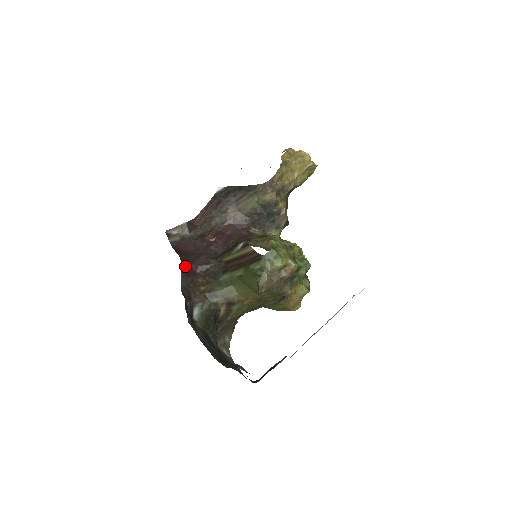
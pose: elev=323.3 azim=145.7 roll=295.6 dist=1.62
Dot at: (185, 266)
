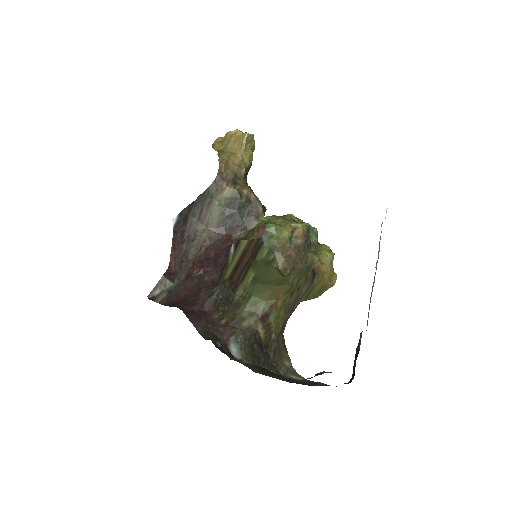
Dot at: (189, 312)
